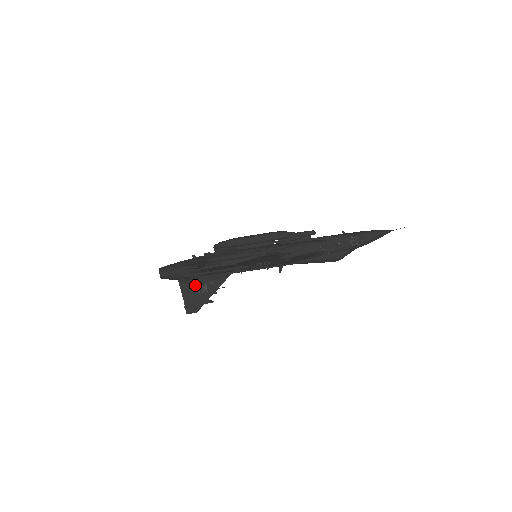
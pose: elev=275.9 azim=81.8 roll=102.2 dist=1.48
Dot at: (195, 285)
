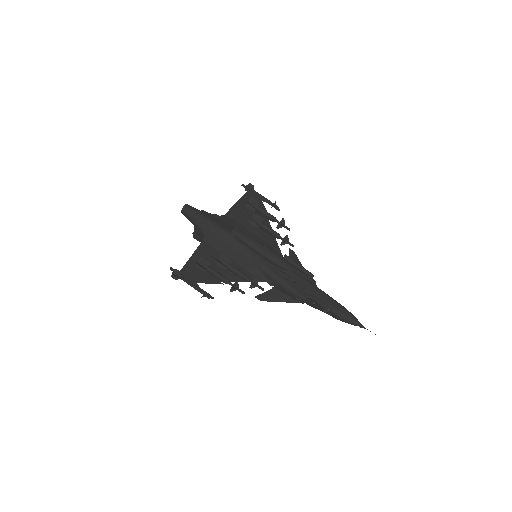
Dot at: occluded
